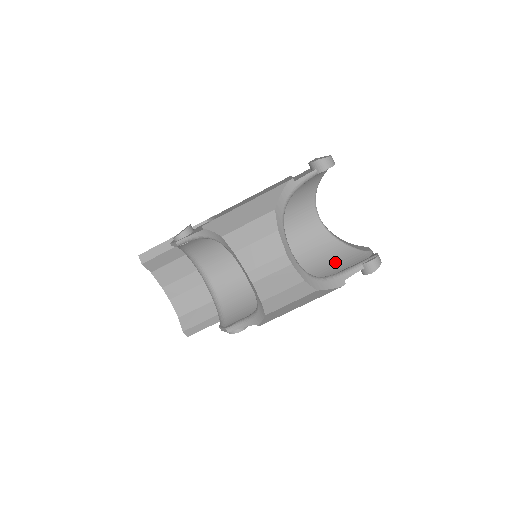
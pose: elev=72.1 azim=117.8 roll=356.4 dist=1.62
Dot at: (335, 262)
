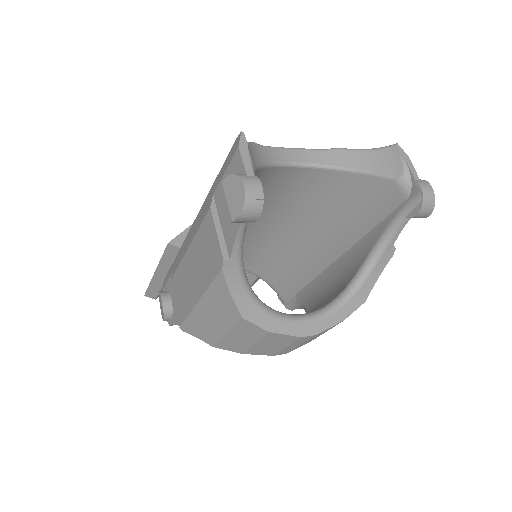
Dot at: (360, 206)
